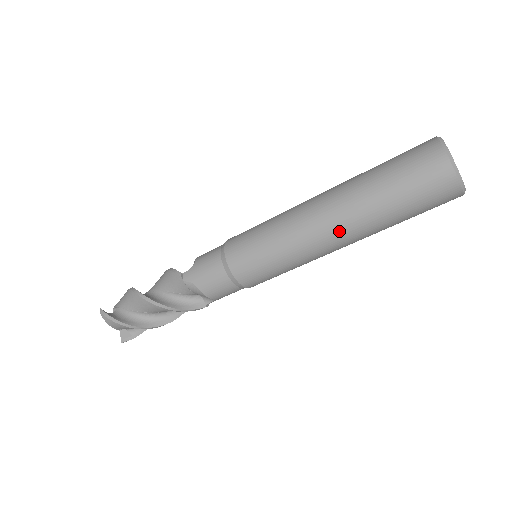
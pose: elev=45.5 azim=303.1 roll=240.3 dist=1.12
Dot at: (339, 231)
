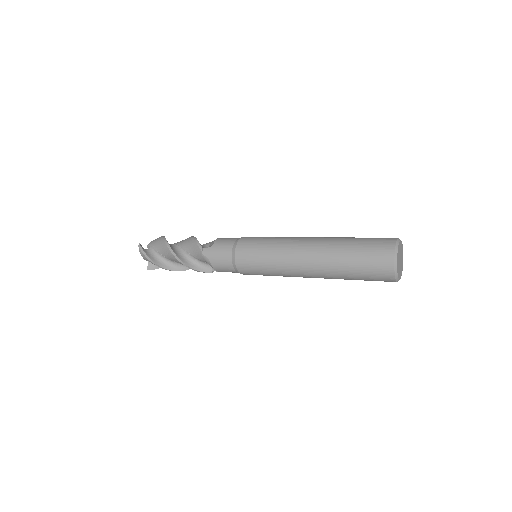
Dot at: (312, 271)
